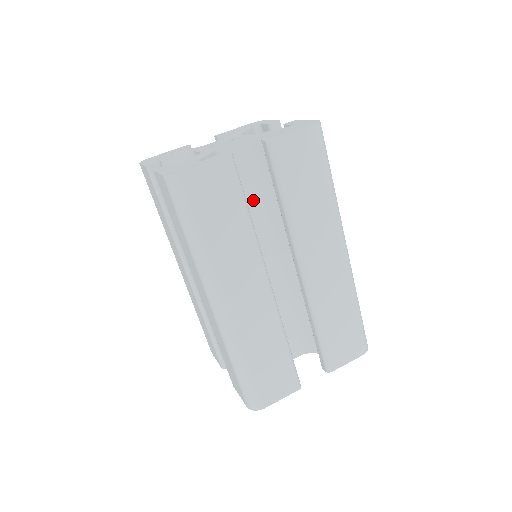
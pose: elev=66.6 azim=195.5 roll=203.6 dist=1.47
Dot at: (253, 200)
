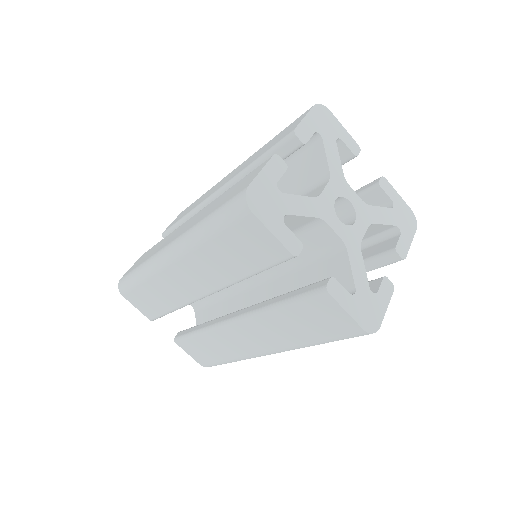
Dot at: occluded
